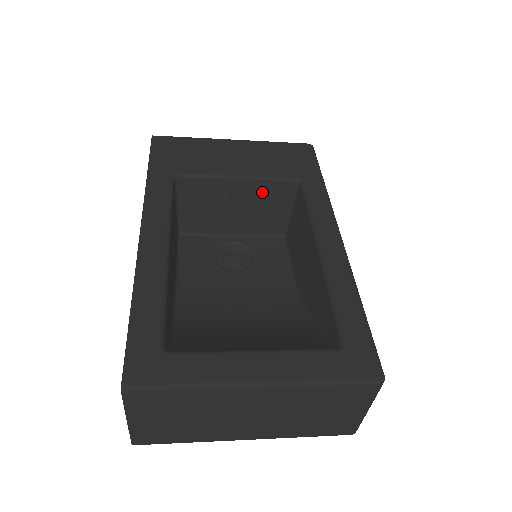
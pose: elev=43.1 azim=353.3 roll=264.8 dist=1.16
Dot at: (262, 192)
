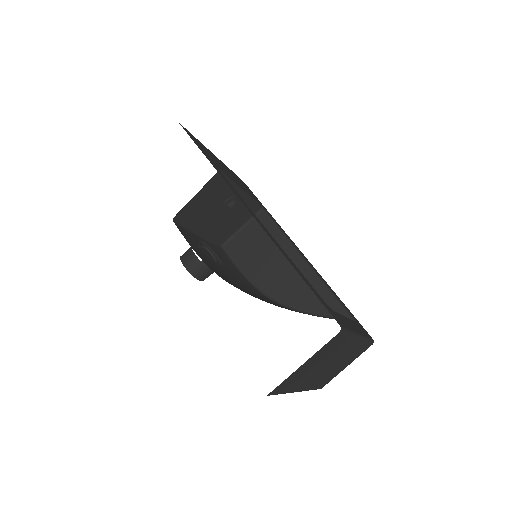
Dot at: (242, 207)
